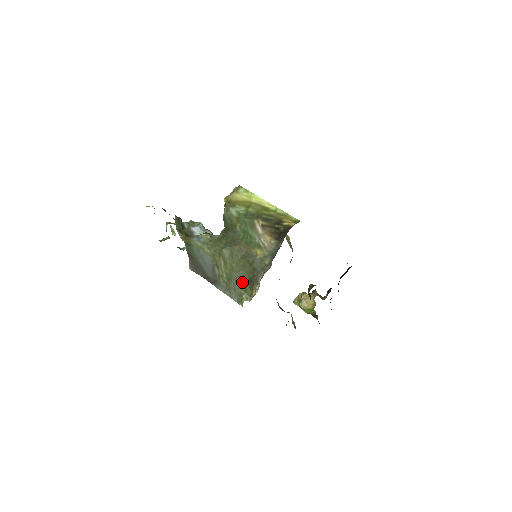
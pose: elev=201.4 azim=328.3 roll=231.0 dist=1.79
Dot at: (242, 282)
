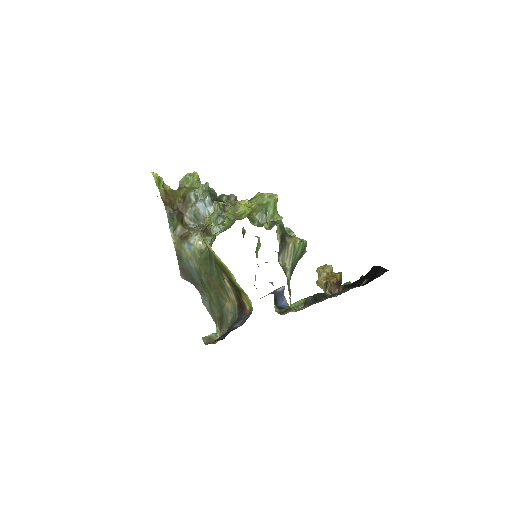
Dot at: (216, 315)
